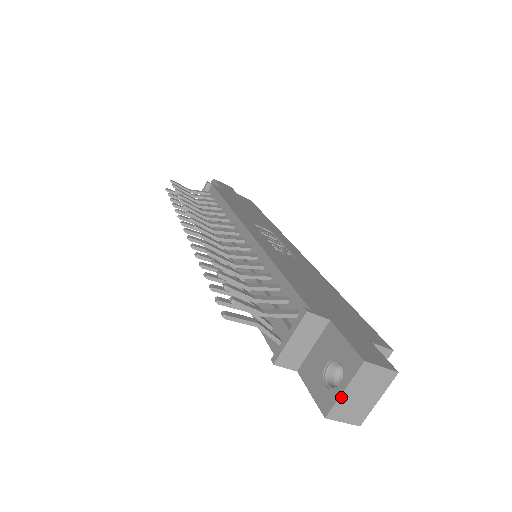
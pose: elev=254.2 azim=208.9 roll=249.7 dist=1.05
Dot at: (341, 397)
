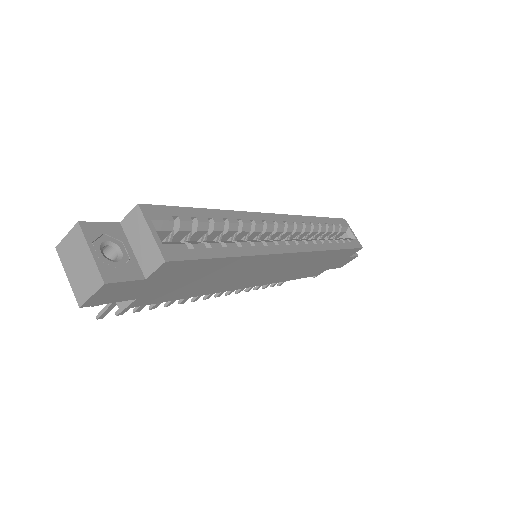
Dot at: (71, 283)
